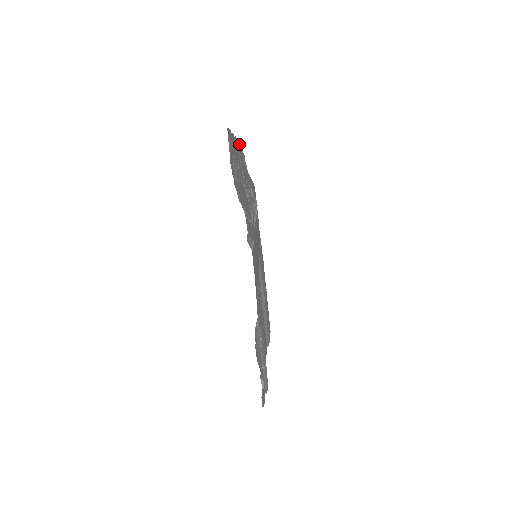
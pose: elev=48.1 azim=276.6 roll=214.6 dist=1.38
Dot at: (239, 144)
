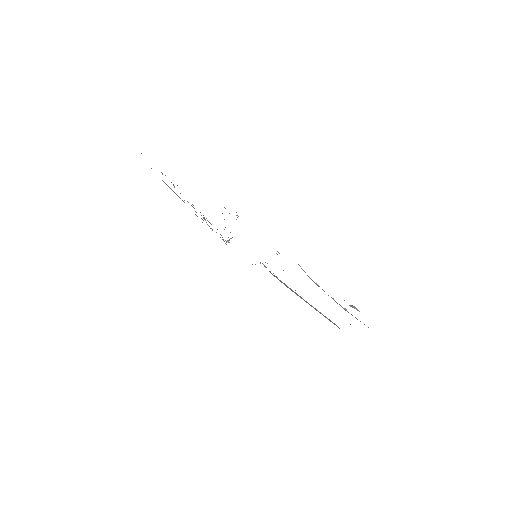
Dot at: occluded
